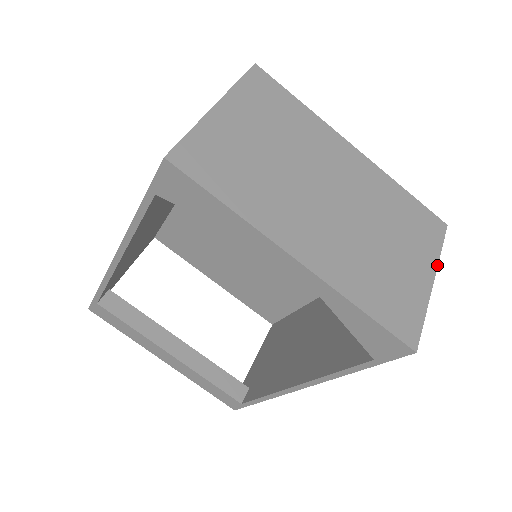
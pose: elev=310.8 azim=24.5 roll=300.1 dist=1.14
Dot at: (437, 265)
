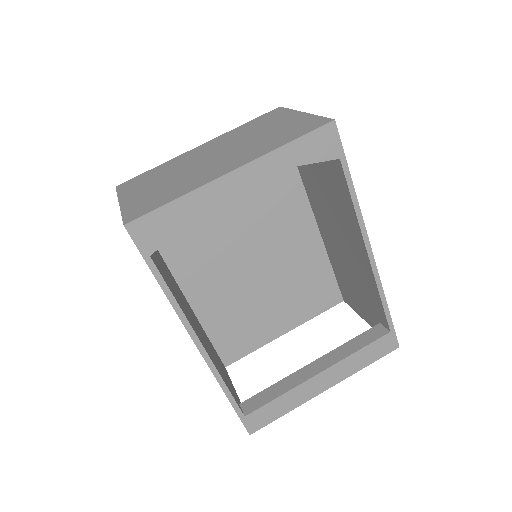
Dot at: (296, 111)
